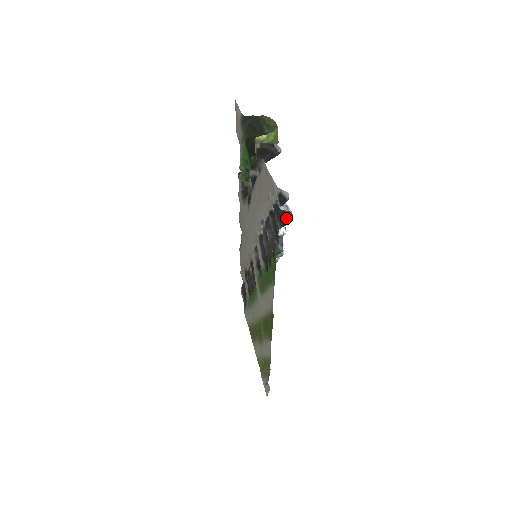
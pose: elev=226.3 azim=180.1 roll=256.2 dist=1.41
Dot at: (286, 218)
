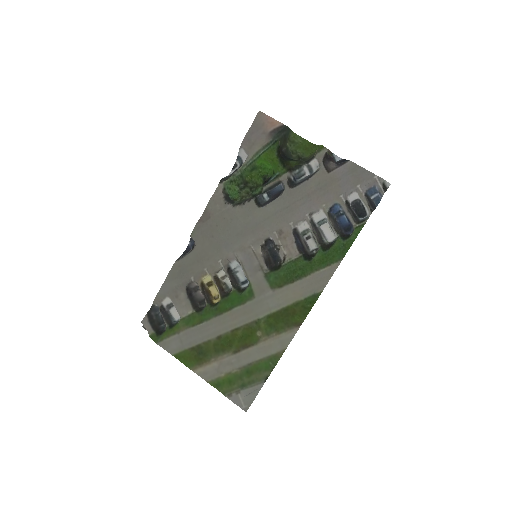
Dot at: (373, 204)
